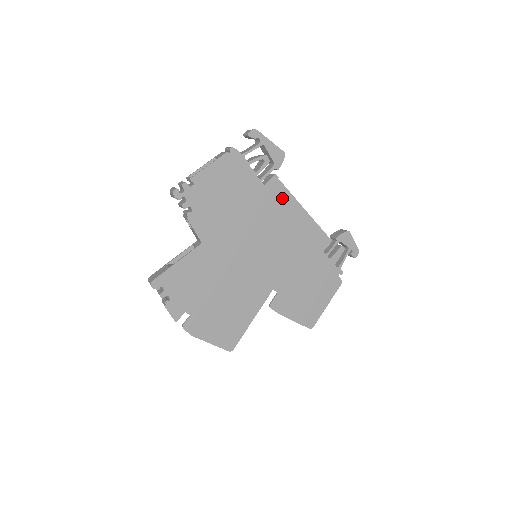
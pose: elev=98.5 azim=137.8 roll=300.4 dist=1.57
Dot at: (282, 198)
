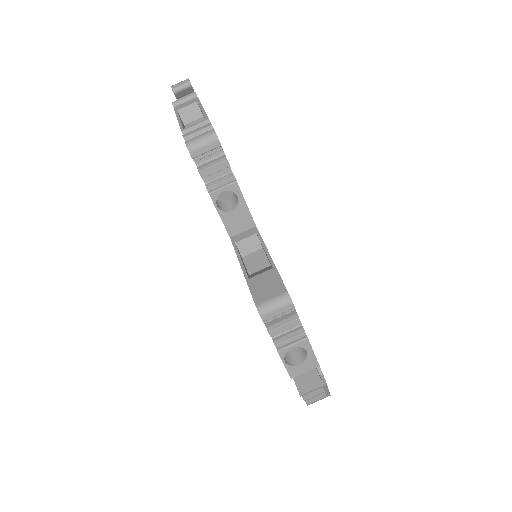
Dot at: occluded
